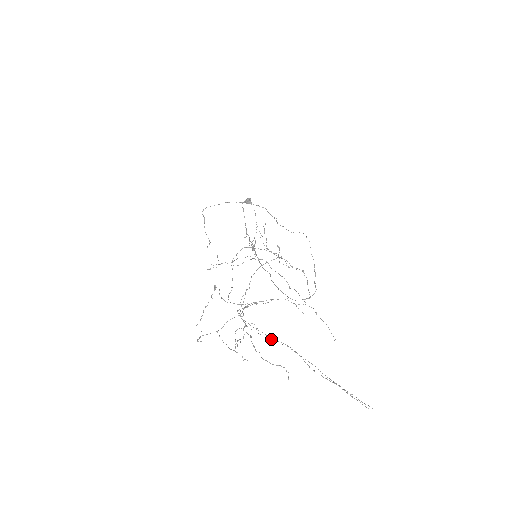
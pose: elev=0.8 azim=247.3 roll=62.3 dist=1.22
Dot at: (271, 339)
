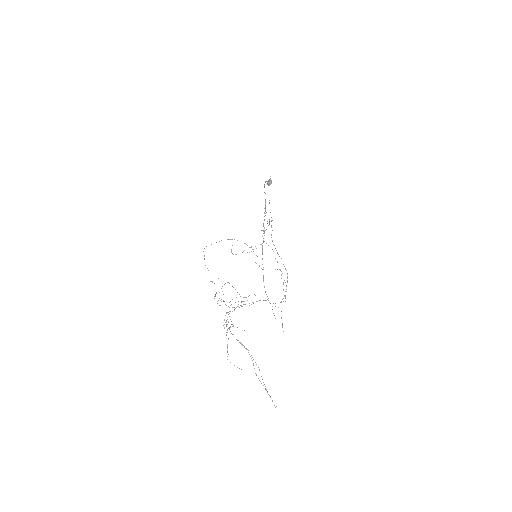
Dot at: (240, 343)
